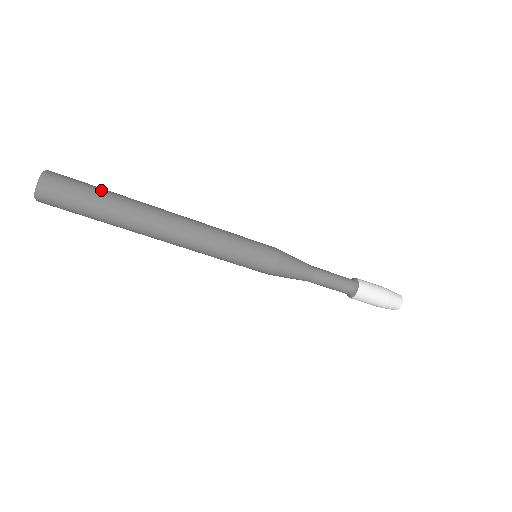
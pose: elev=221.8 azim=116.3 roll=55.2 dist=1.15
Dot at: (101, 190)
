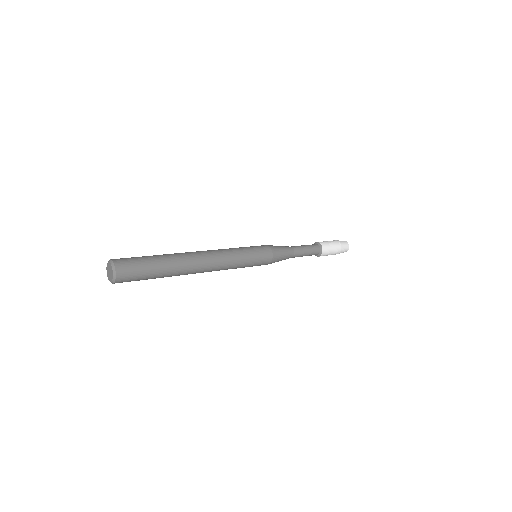
Dot at: (154, 276)
